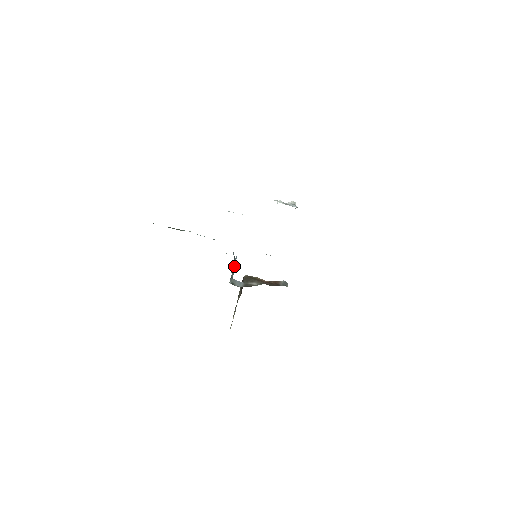
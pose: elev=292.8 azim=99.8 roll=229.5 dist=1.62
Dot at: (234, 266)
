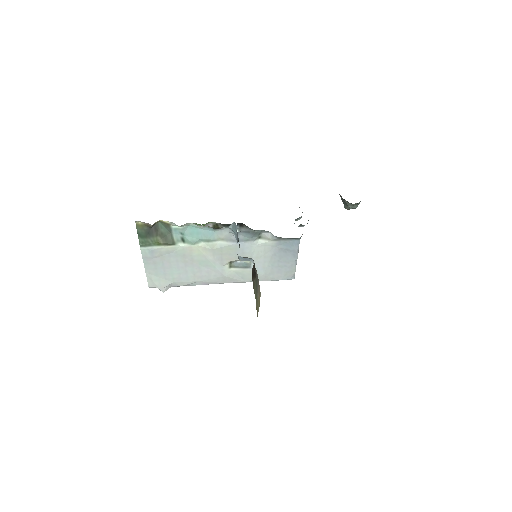
Dot at: occluded
